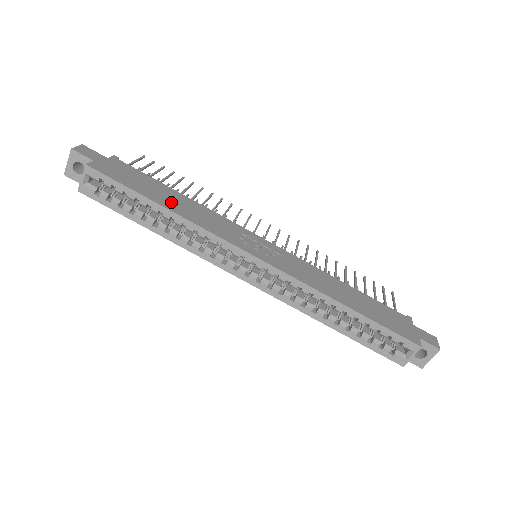
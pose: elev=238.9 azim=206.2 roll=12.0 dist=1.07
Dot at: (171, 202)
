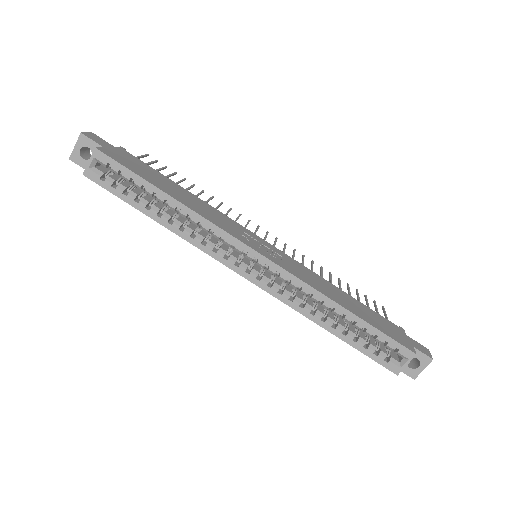
Dot at: (177, 194)
